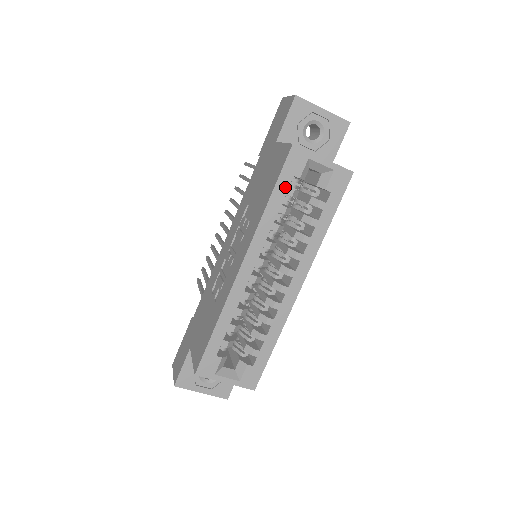
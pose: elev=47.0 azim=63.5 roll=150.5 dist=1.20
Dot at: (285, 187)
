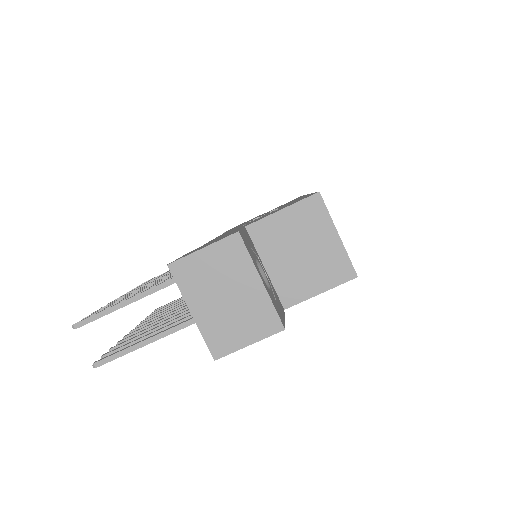
Dot at: occluded
